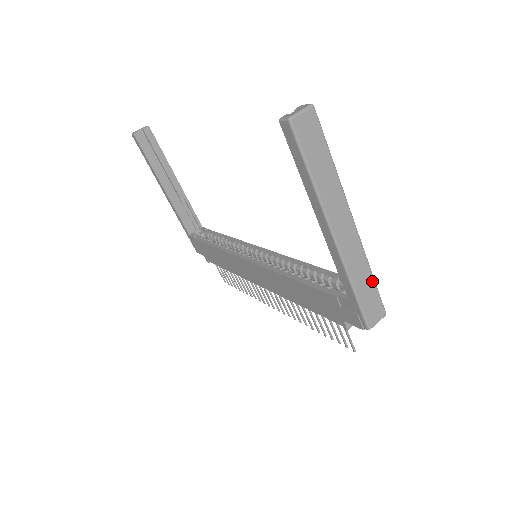
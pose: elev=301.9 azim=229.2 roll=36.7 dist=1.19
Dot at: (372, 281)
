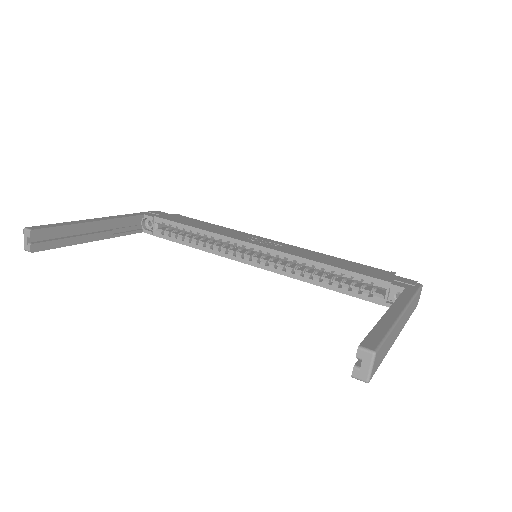
Dot at: (415, 297)
